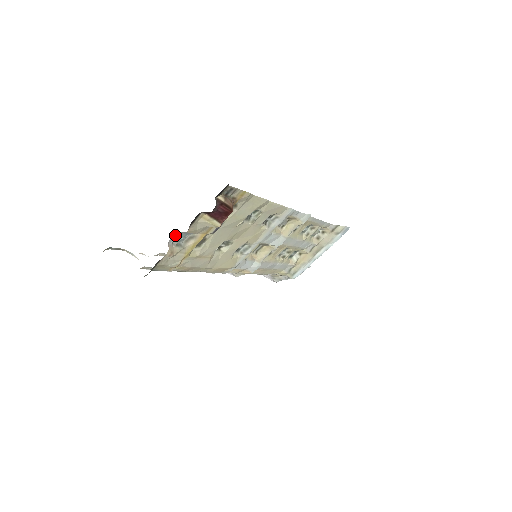
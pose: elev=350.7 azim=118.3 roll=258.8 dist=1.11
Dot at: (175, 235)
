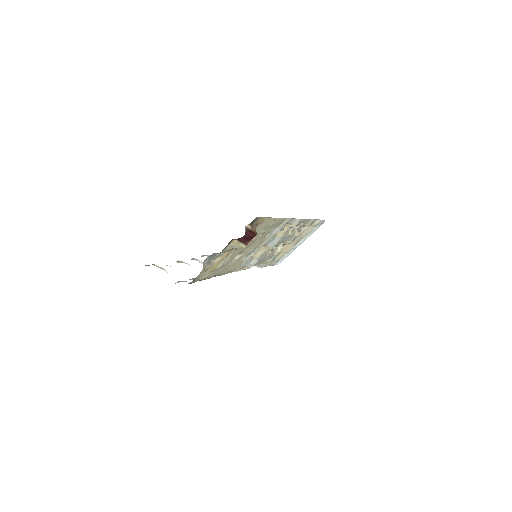
Dot at: (208, 256)
